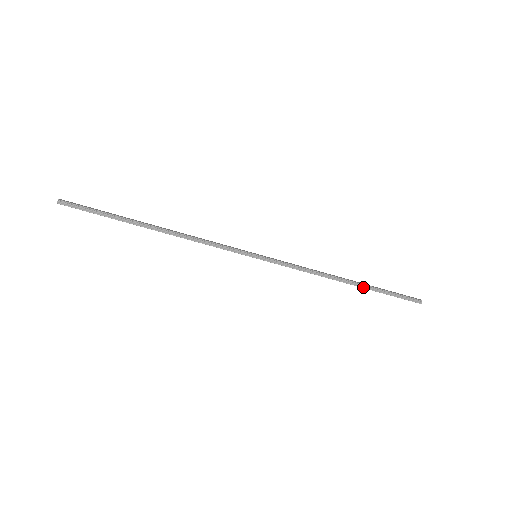
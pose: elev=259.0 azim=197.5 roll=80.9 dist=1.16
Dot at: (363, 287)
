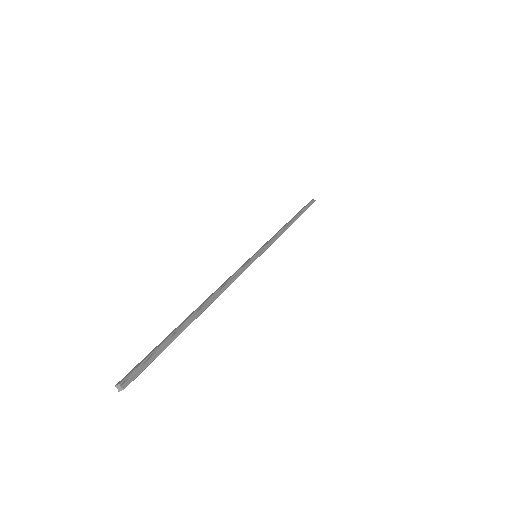
Dot at: (298, 217)
